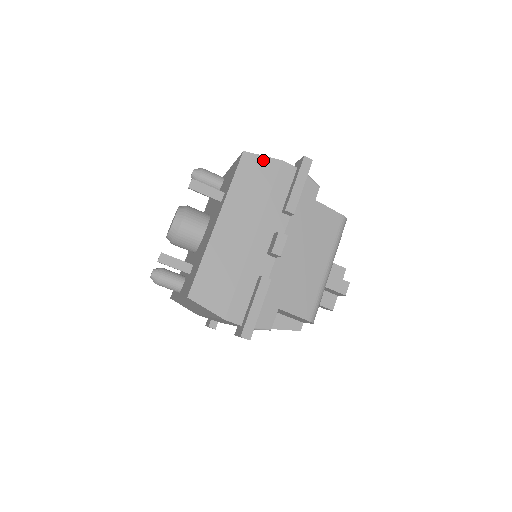
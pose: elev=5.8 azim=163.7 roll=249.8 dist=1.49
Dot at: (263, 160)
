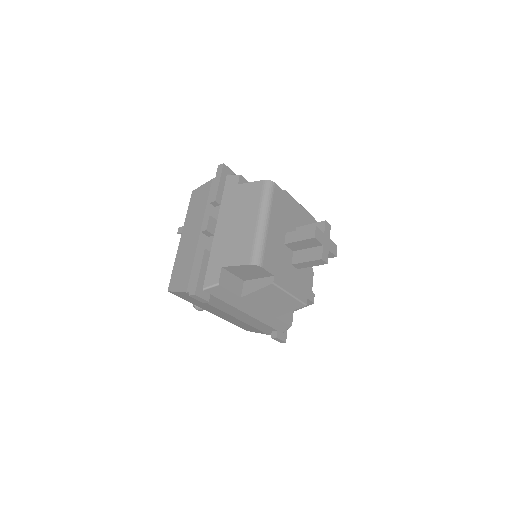
Dot at: (202, 187)
